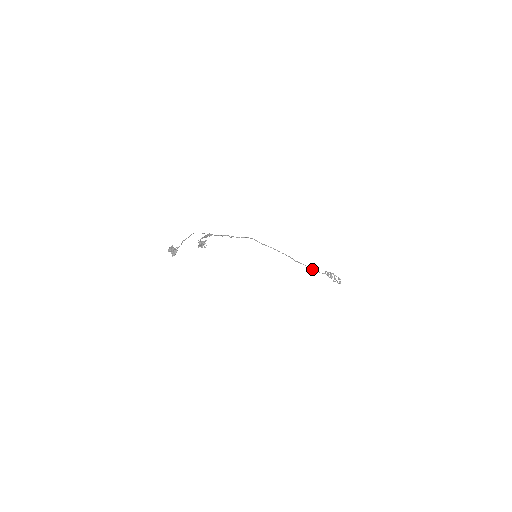
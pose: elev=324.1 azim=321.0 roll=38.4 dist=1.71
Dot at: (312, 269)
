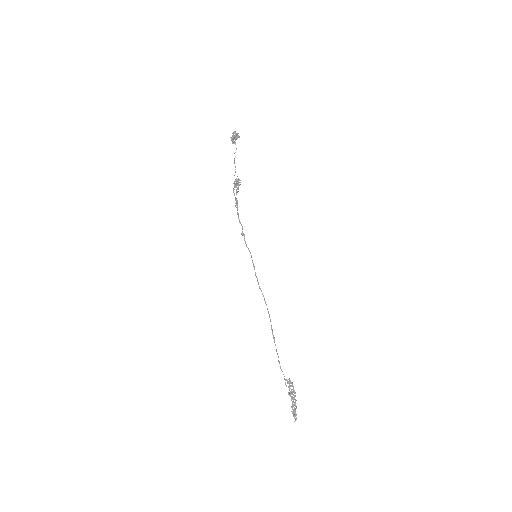
Dot at: (278, 360)
